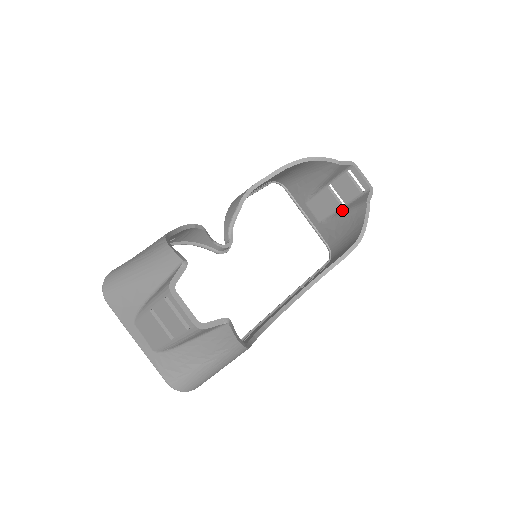
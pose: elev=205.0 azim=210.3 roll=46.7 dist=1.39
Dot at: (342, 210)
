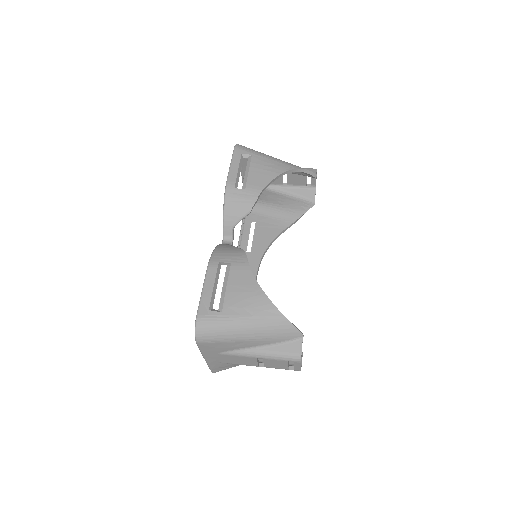
Dot at: (284, 189)
